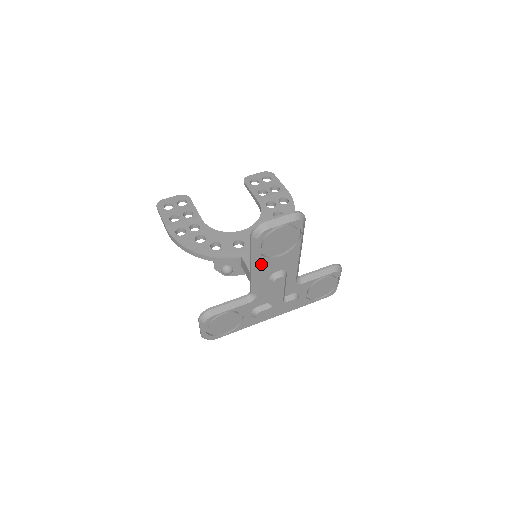
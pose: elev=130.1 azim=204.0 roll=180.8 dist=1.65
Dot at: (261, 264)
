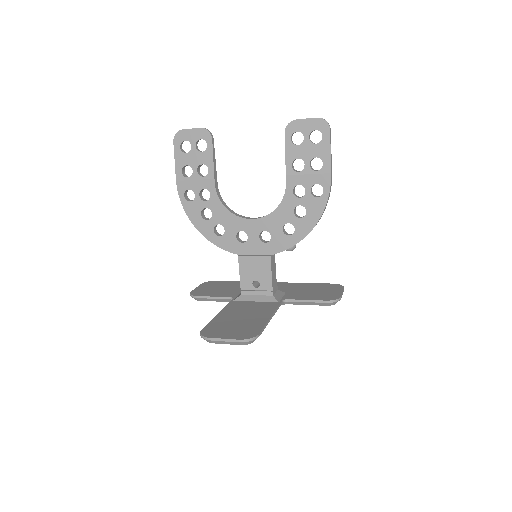
Dot at: occluded
